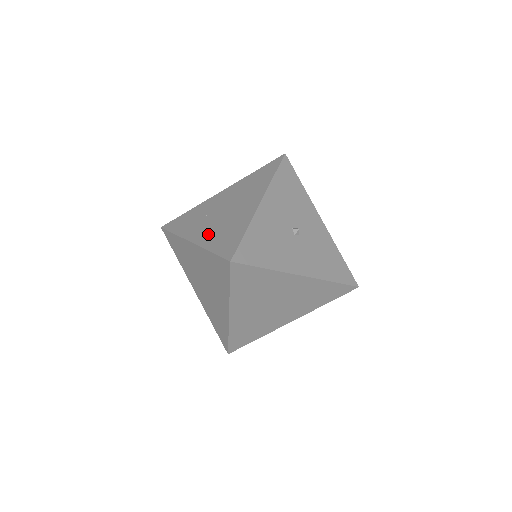
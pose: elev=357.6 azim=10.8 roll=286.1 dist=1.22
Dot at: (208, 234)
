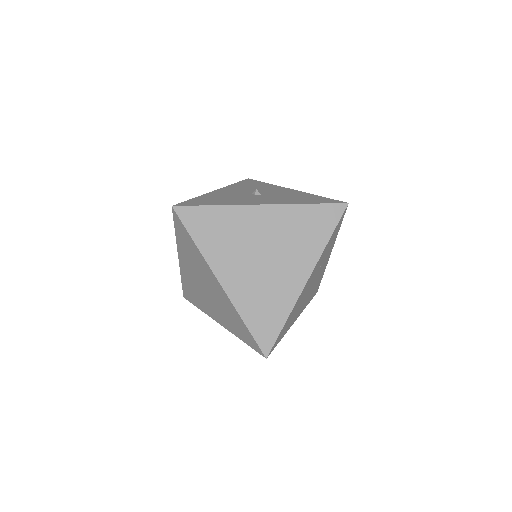
Dot at: occluded
